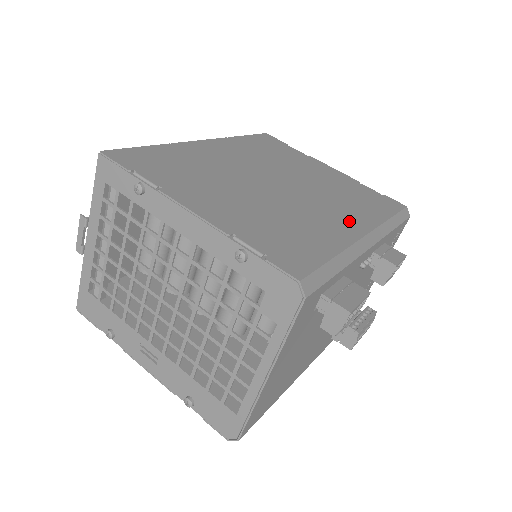
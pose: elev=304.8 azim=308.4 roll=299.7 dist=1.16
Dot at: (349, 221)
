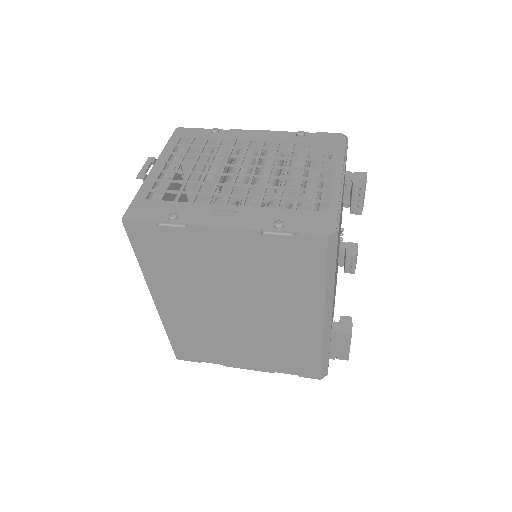
Dot at: occluded
